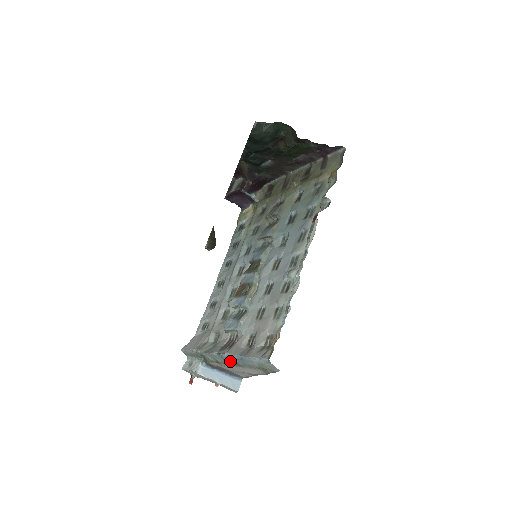
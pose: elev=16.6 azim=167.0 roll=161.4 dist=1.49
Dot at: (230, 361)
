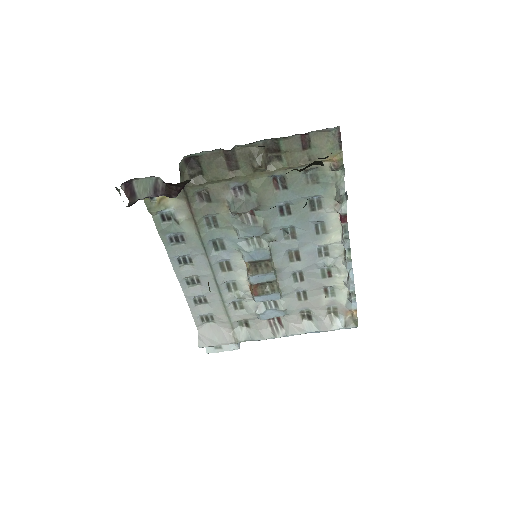
Dot at: occluded
